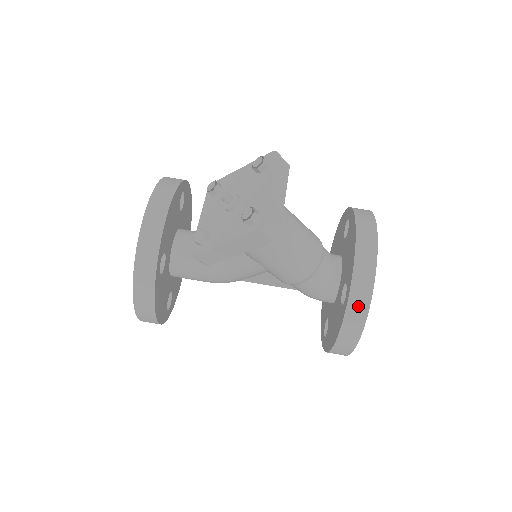
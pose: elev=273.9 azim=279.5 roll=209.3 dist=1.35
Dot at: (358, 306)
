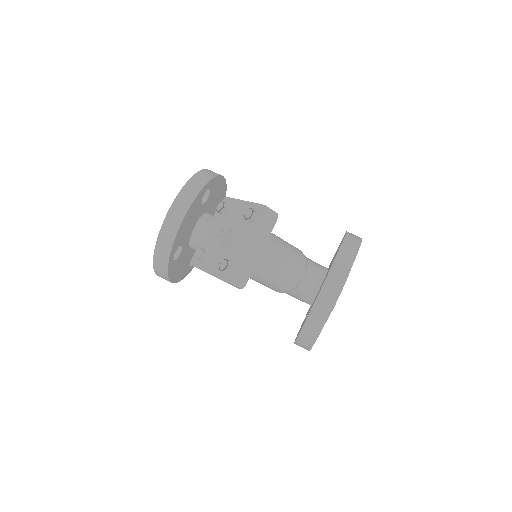
Dot at: (309, 334)
